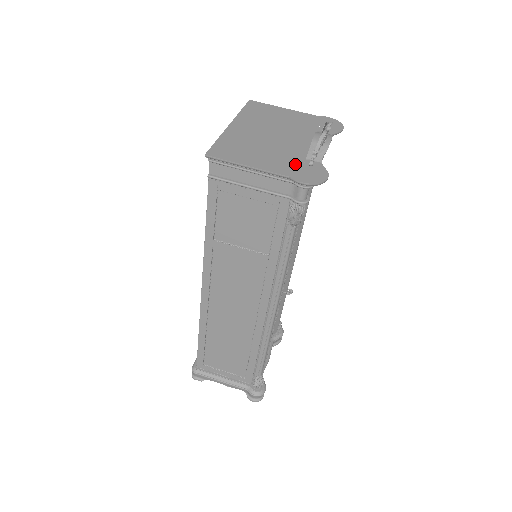
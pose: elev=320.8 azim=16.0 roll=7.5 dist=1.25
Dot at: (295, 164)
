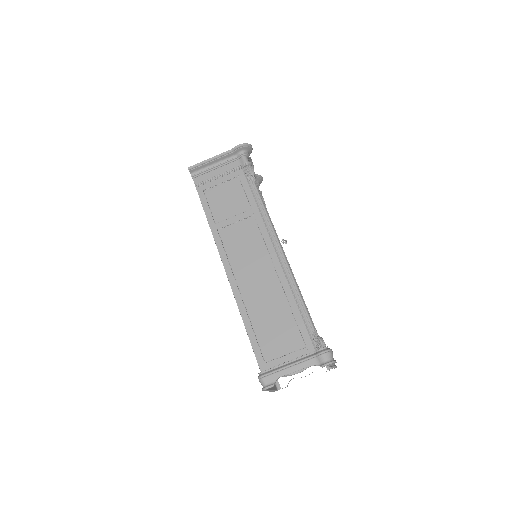
Dot at: occluded
